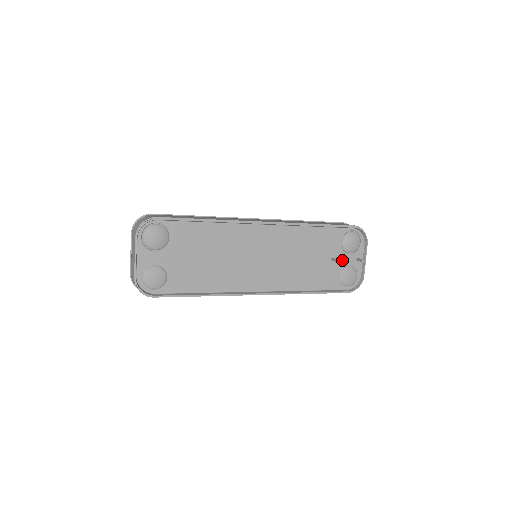
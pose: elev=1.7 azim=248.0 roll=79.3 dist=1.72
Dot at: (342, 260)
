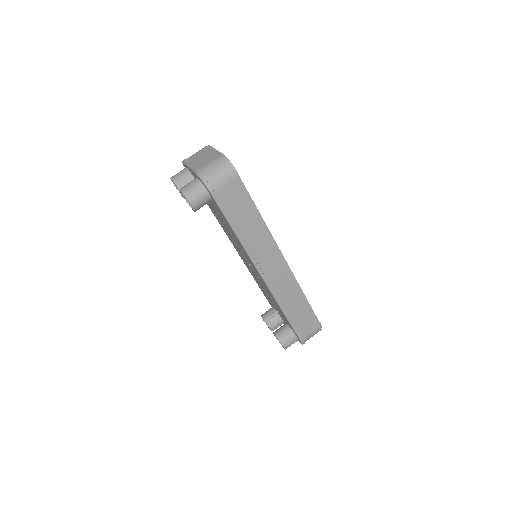
Dot at: occluded
